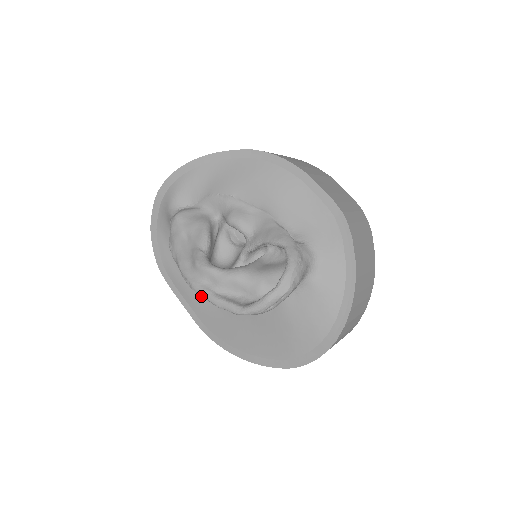
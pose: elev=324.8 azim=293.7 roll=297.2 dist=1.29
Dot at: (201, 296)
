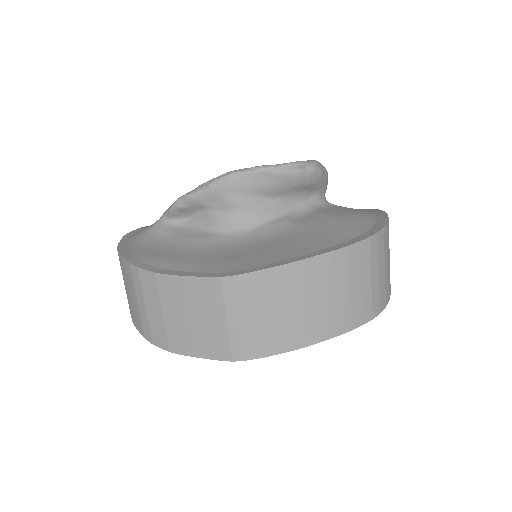
Dot at: (210, 257)
